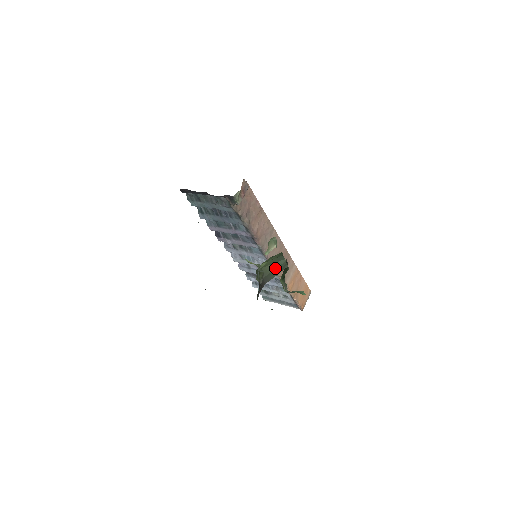
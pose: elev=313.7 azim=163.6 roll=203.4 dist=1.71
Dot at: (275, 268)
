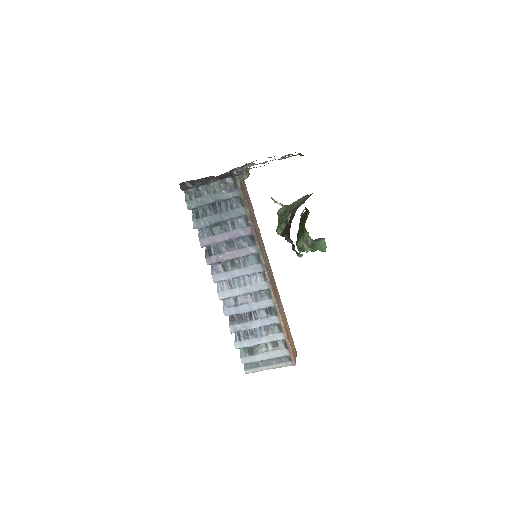
Dot at: (300, 202)
